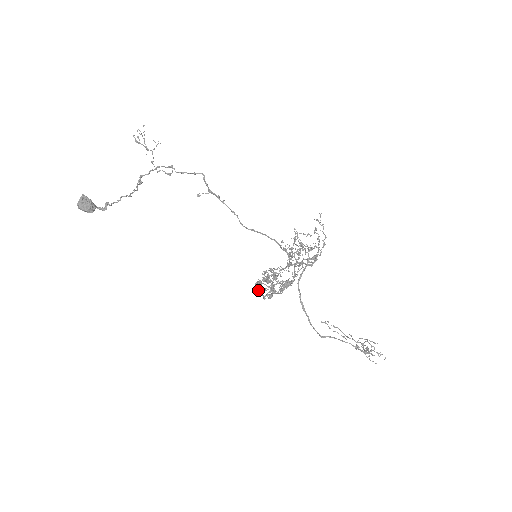
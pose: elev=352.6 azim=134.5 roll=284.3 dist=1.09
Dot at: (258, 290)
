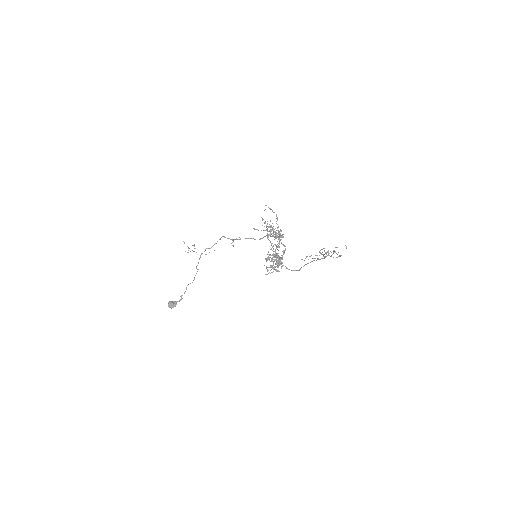
Dot at: occluded
